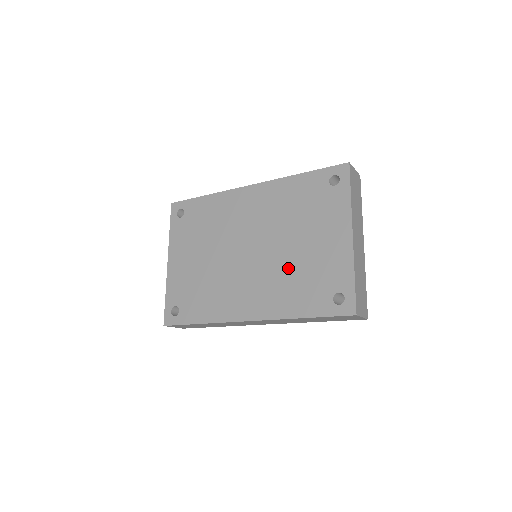
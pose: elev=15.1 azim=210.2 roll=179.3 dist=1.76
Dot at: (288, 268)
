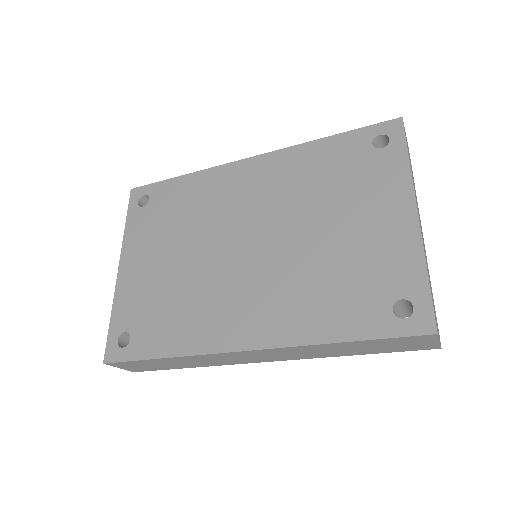
Dot at: (312, 266)
